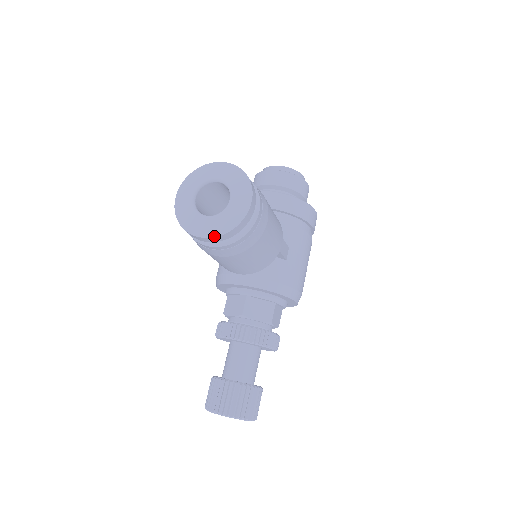
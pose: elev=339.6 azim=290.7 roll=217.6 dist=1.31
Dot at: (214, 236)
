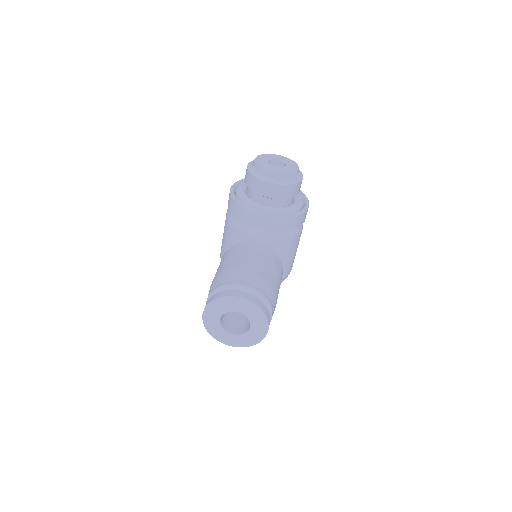
Dot at: occluded
